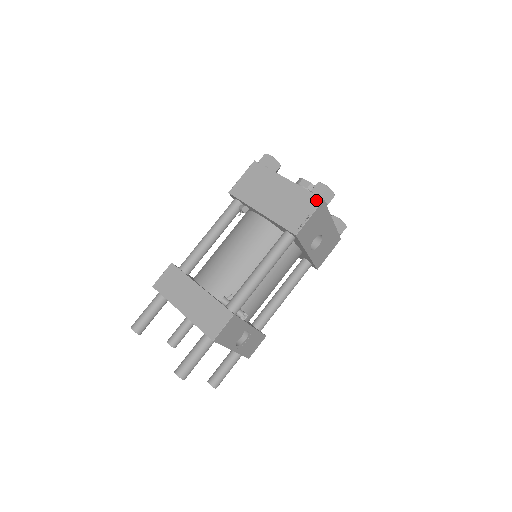
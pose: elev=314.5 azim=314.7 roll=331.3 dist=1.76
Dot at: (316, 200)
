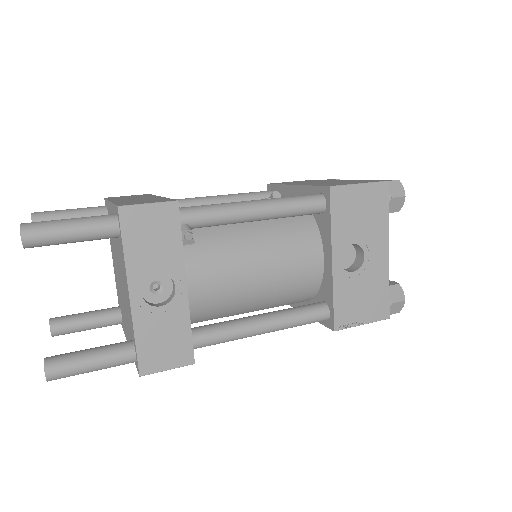
Dot at: (377, 181)
